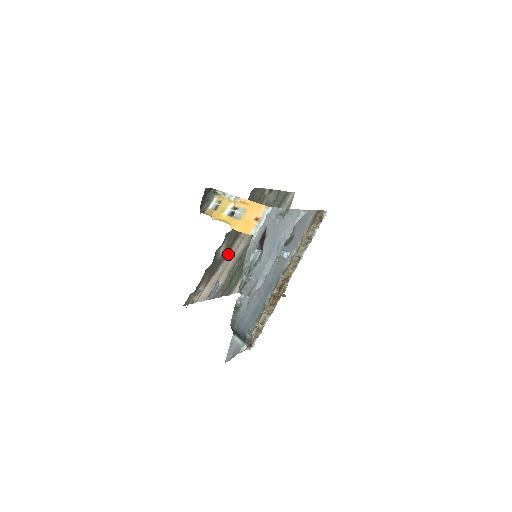
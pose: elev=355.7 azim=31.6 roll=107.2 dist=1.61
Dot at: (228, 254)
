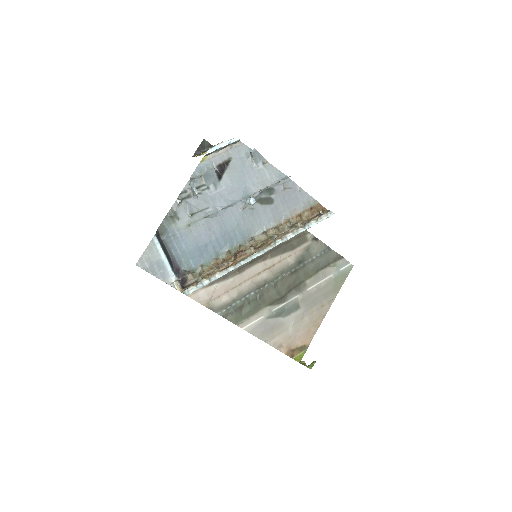
Dot at: (243, 271)
